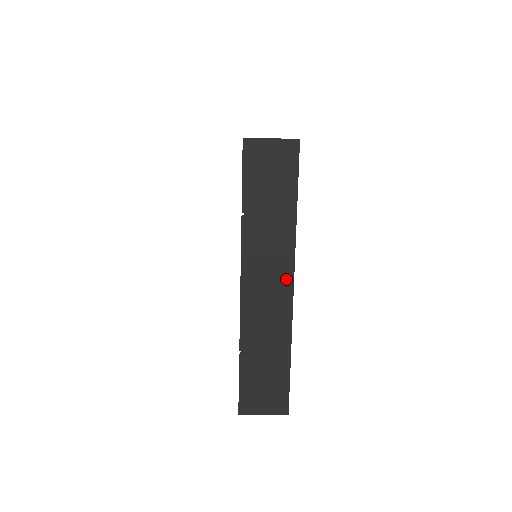
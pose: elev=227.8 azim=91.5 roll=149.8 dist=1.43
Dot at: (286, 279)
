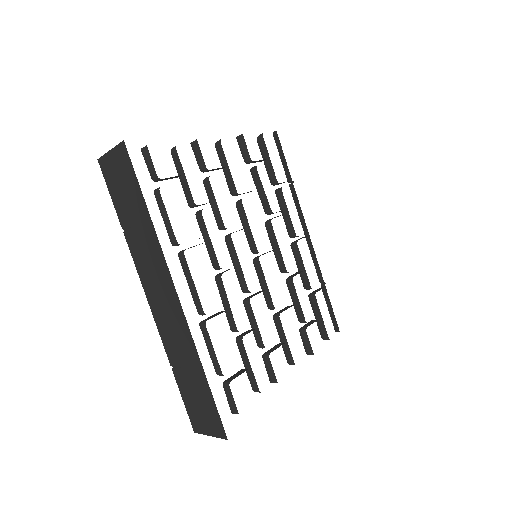
Dot at: (170, 288)
